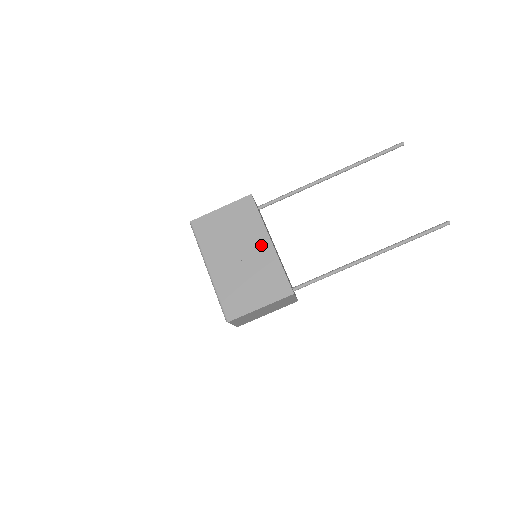
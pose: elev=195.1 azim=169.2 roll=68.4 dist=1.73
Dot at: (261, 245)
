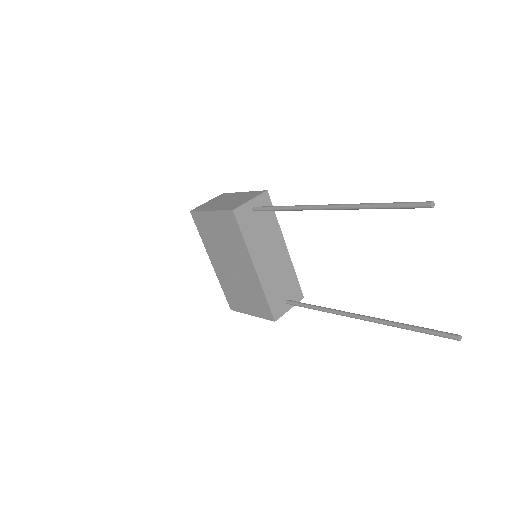
Dot at: (246, 266)
